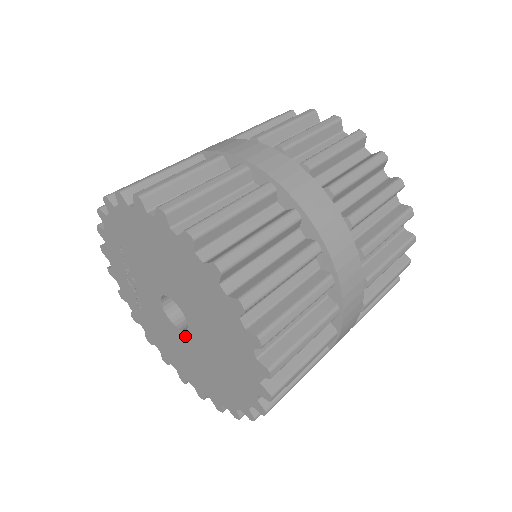
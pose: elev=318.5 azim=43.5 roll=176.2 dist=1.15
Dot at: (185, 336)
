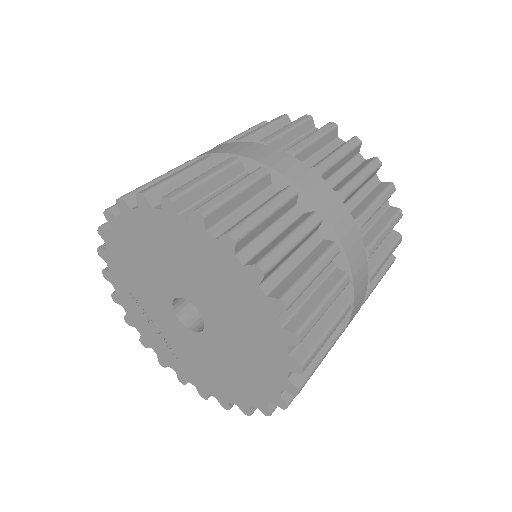
Dot at: (208, 334)
